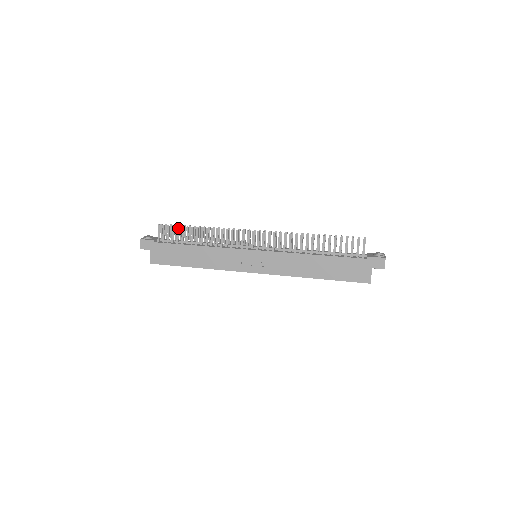
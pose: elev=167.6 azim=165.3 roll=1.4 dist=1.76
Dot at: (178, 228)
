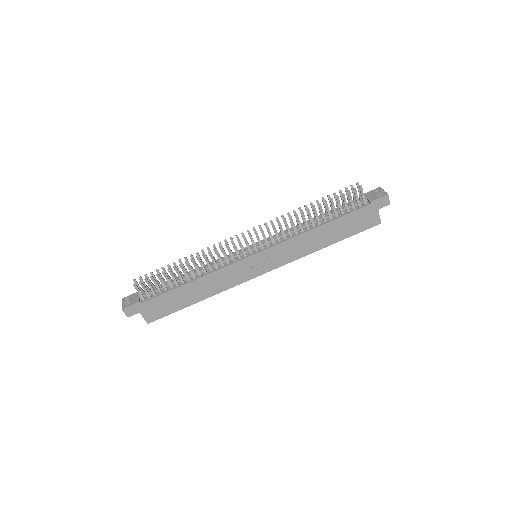
Dot at: (158, 276)
